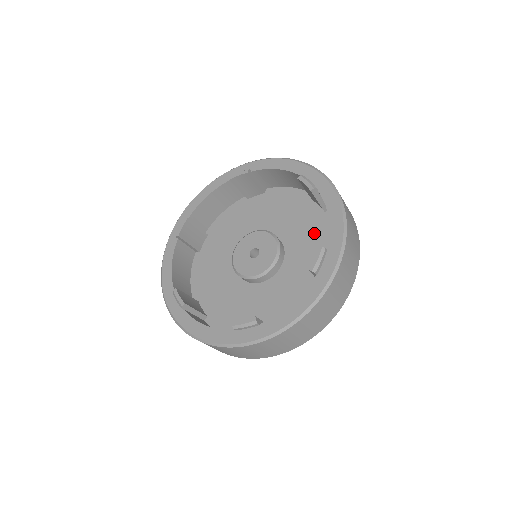
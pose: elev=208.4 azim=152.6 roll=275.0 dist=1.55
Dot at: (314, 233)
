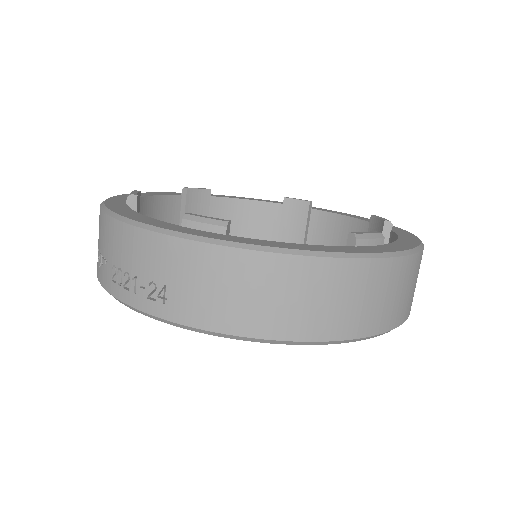
Dot at: occluded
